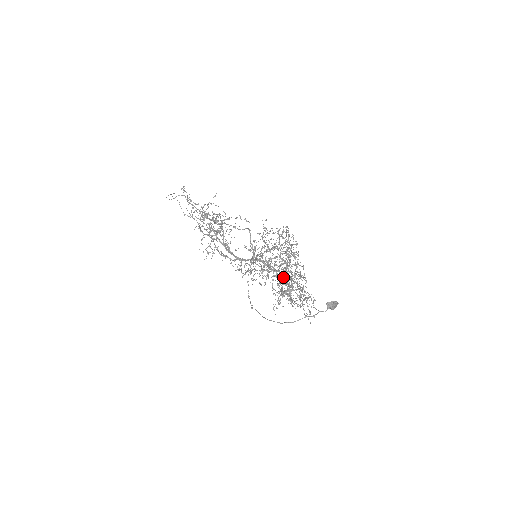
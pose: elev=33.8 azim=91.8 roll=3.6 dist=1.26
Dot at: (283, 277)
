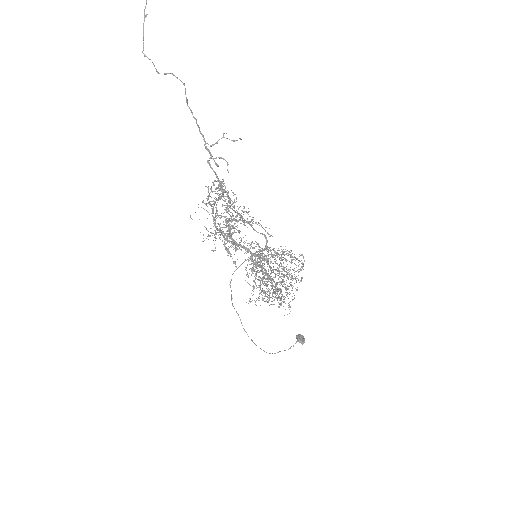
Dot at: (271, 285)
